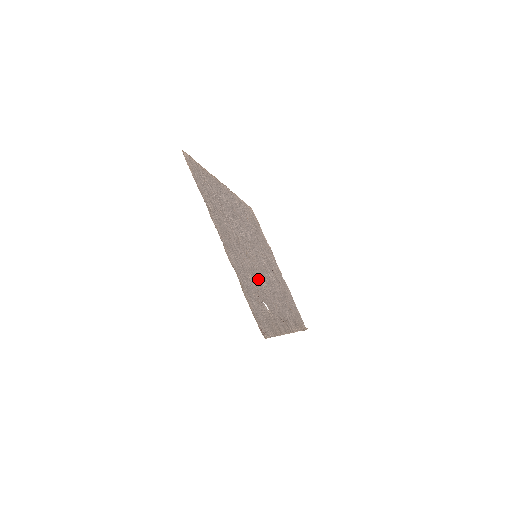
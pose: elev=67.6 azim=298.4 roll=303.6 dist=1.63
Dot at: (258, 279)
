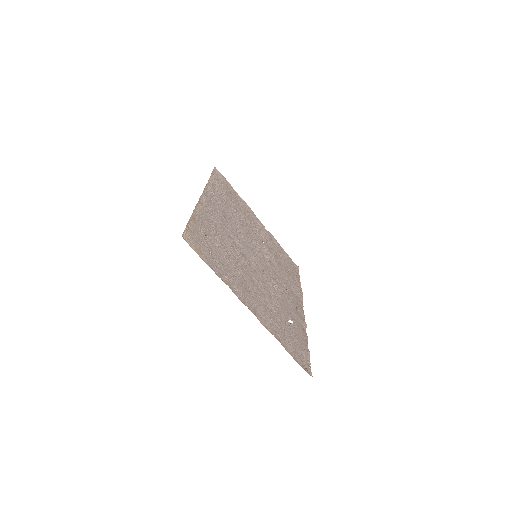
Dot at: (273, 294)
